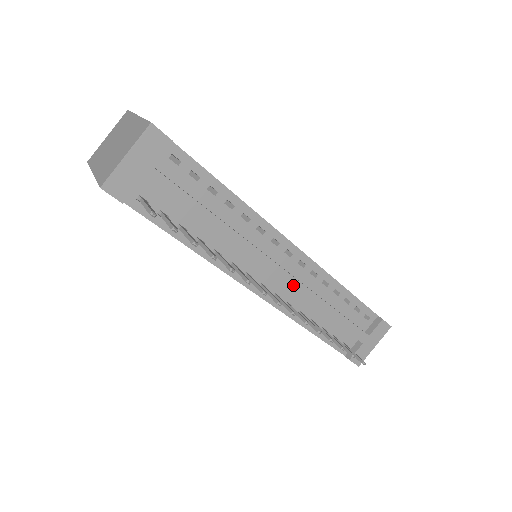
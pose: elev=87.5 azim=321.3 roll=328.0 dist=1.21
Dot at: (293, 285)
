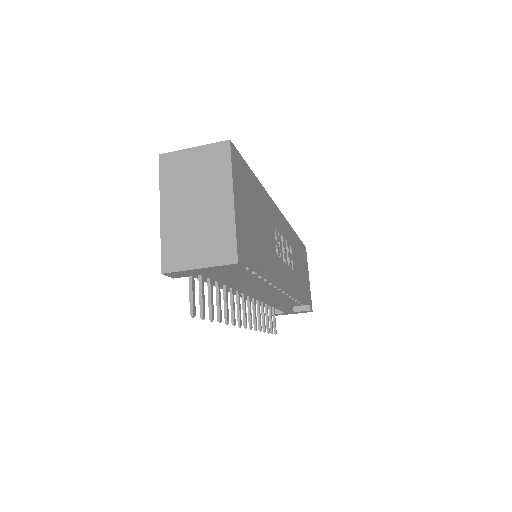
Dot at: (266, 301)
